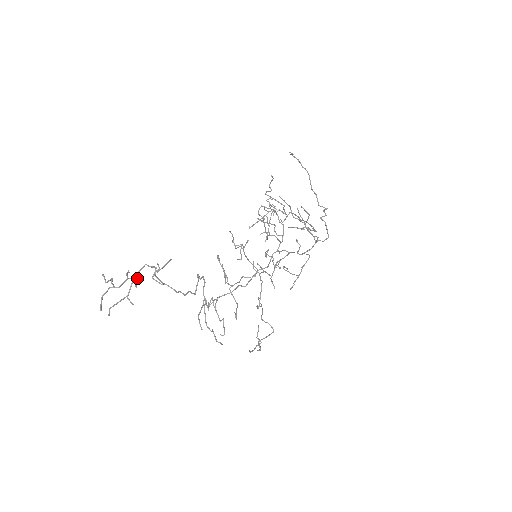
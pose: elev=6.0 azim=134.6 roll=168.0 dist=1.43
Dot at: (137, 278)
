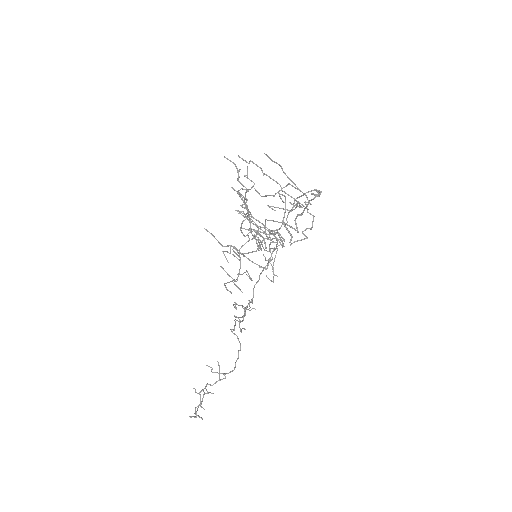
Dot at: (206, 390)
